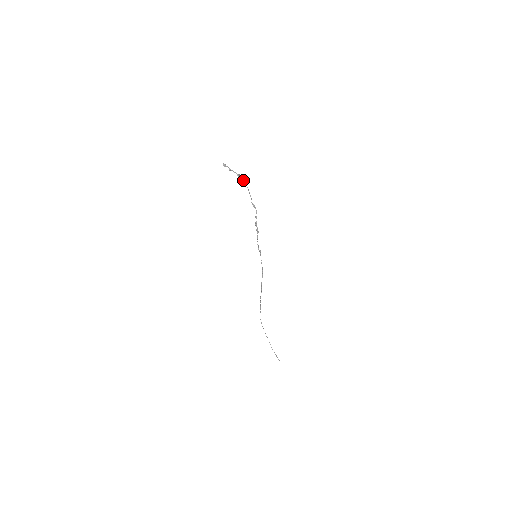
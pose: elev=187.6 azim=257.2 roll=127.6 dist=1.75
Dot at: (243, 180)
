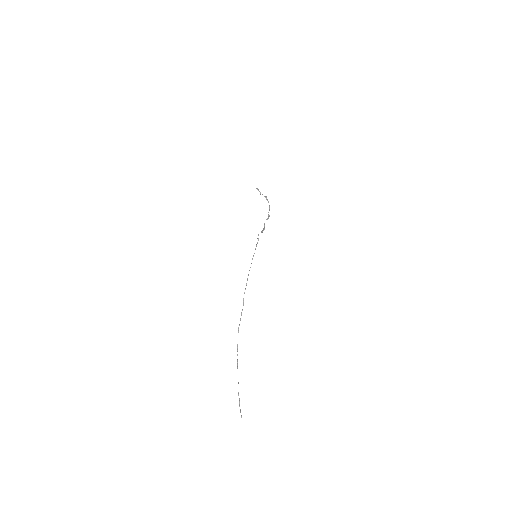
Dot at: occluded
